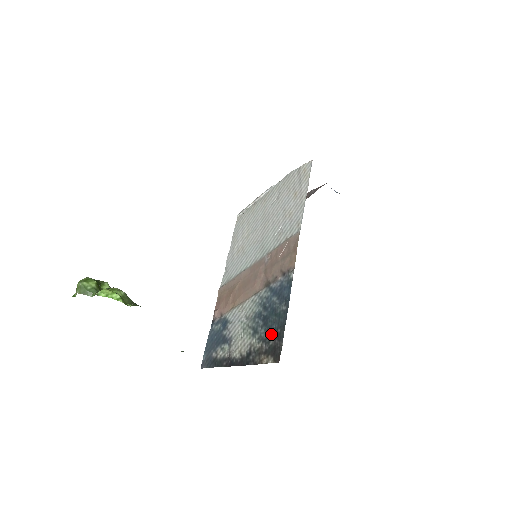
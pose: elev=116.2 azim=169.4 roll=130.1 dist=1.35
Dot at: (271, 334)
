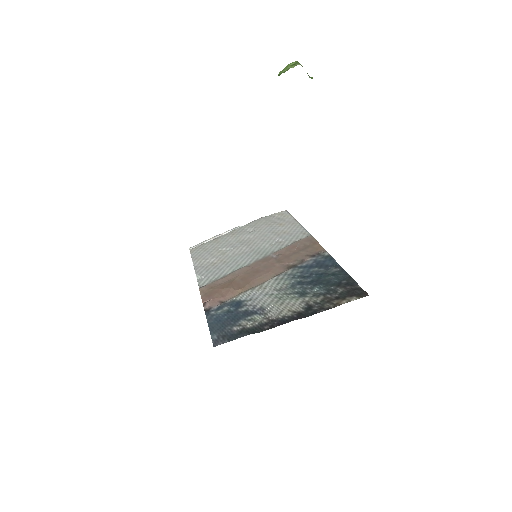
Dot at: (334, 286)
